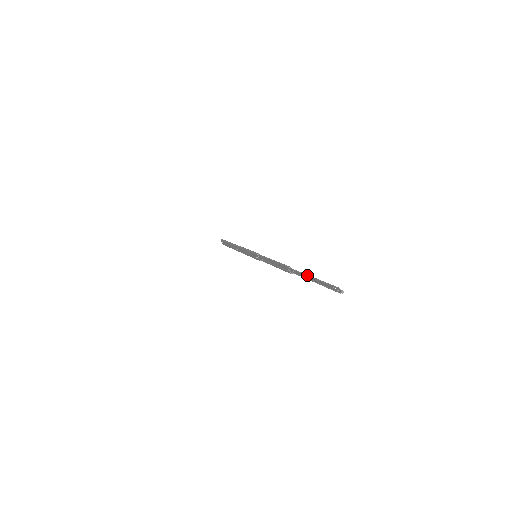
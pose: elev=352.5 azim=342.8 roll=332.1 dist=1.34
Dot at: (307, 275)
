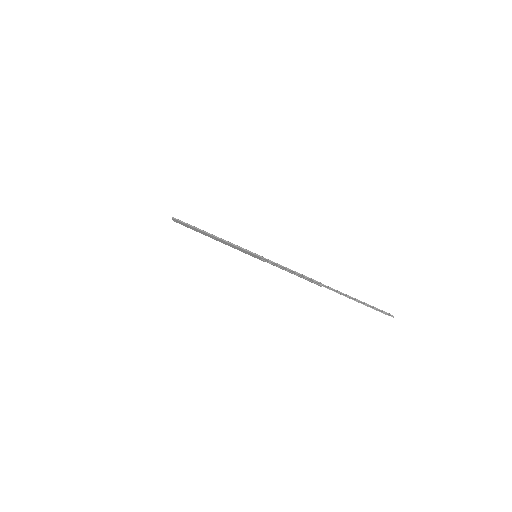
Dot at: (348, 295)
